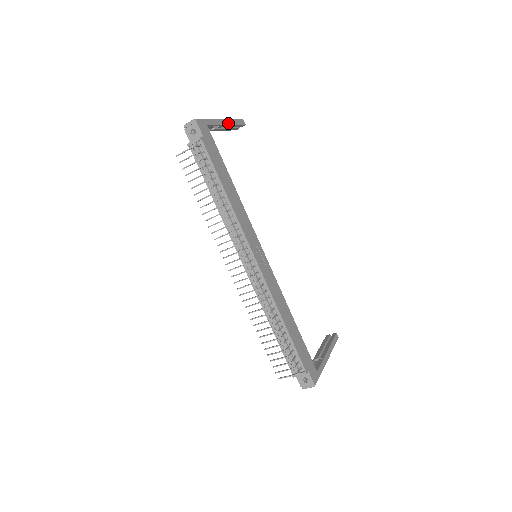
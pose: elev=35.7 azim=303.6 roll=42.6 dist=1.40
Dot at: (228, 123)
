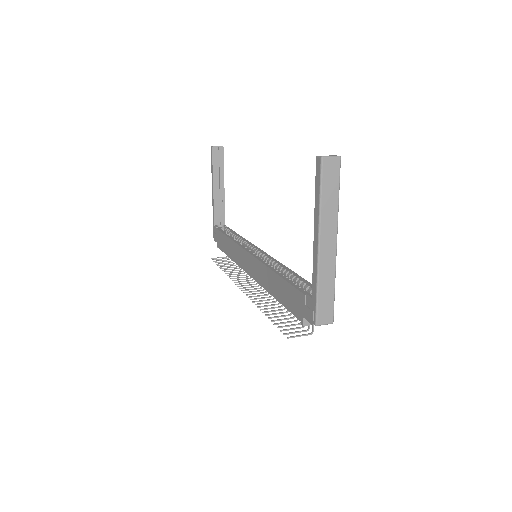
Dot at: (335, 227)
